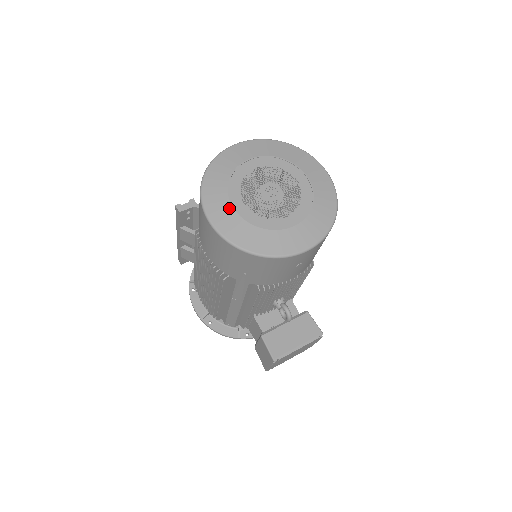
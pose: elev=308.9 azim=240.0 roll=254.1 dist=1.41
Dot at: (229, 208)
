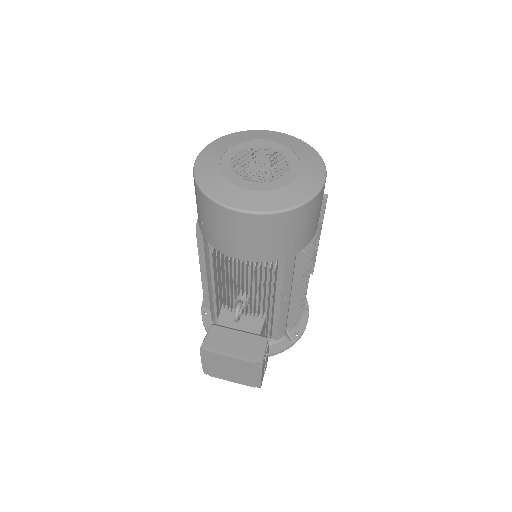
Dot at: (217, 156)
